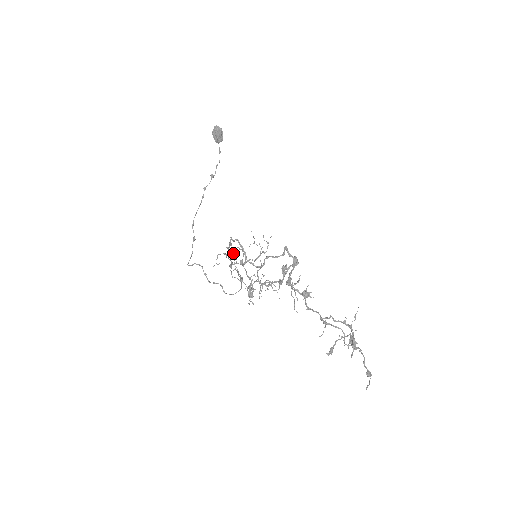
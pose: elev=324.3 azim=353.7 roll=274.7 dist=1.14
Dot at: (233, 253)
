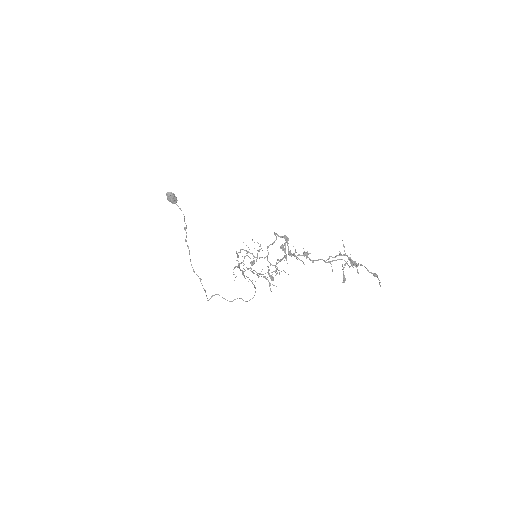
Dot at: (242, 262)
